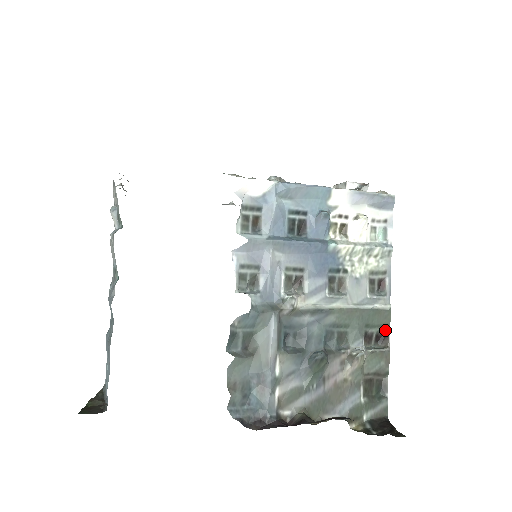
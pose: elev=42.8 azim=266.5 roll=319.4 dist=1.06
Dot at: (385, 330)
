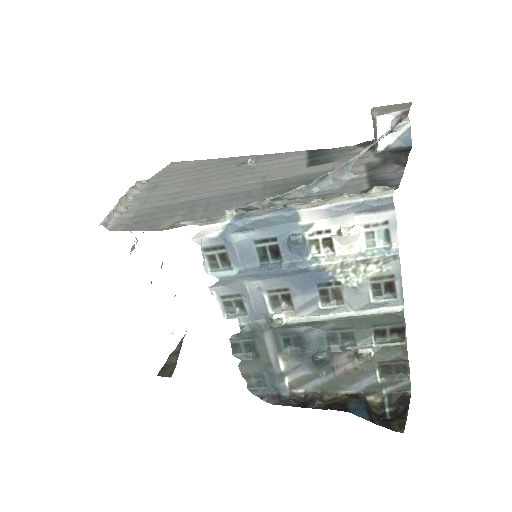
Dot at: (400, 326)
